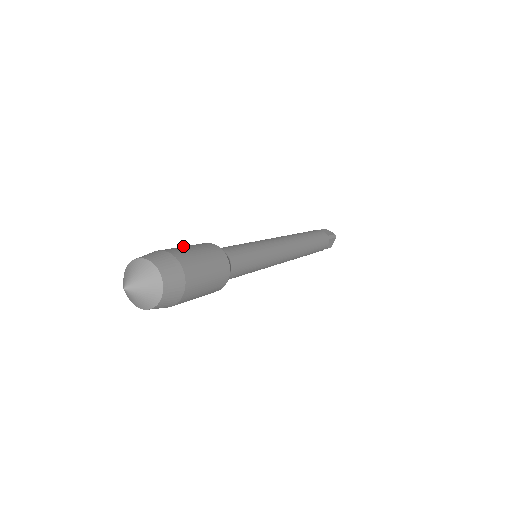
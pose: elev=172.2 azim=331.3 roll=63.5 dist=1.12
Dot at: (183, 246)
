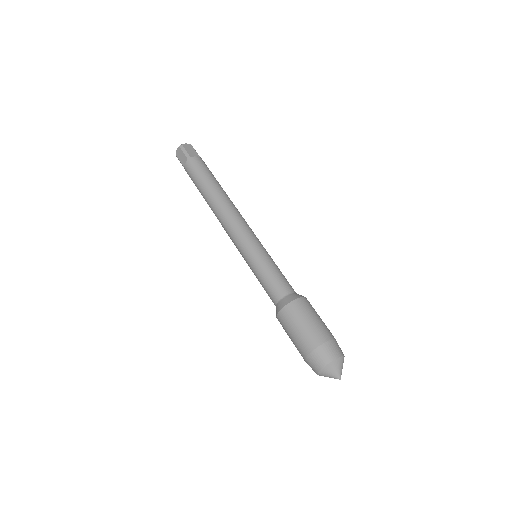
Dot at: (306, 323)
